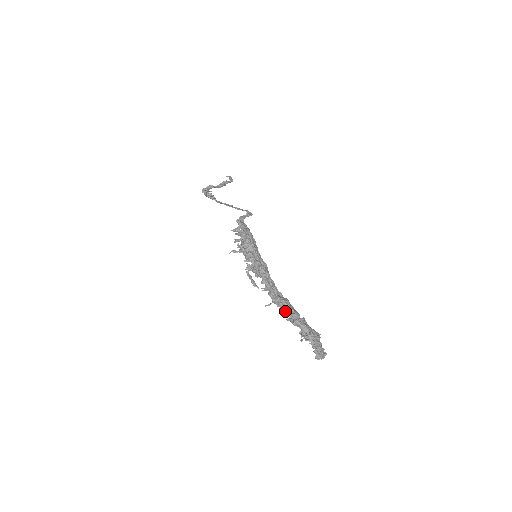
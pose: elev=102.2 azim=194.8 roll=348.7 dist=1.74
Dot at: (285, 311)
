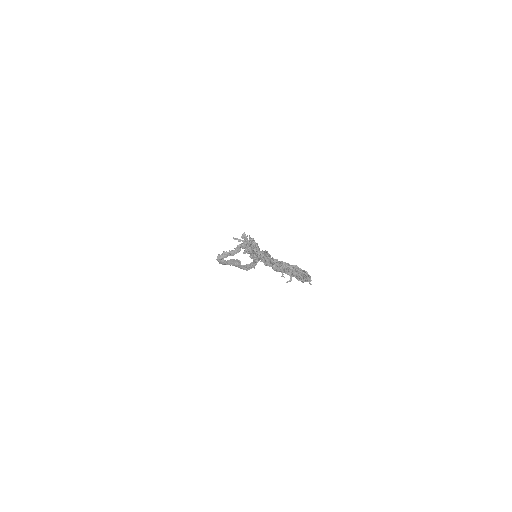
Dot at: (276, 260)
